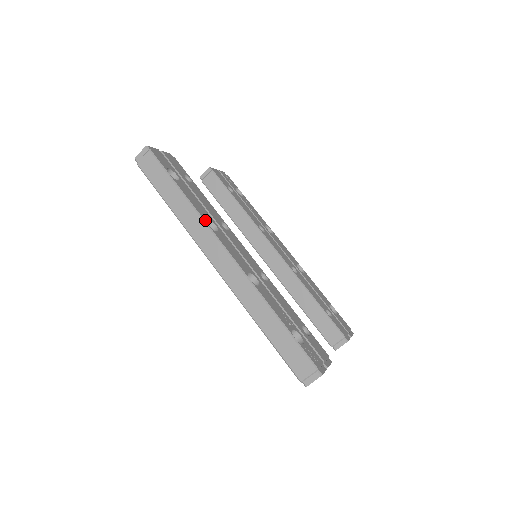
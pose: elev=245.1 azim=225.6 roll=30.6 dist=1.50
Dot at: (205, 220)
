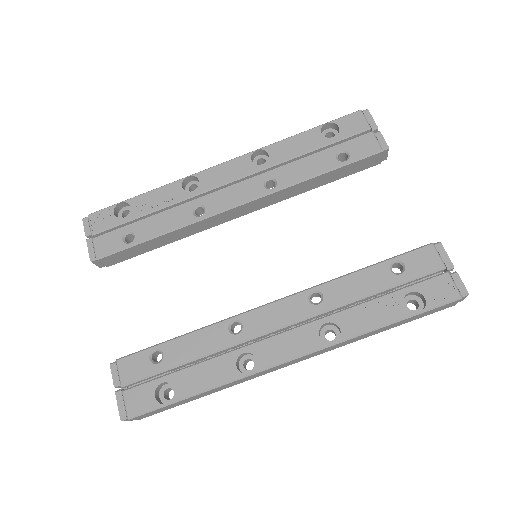
Dot at: (242, 375)
